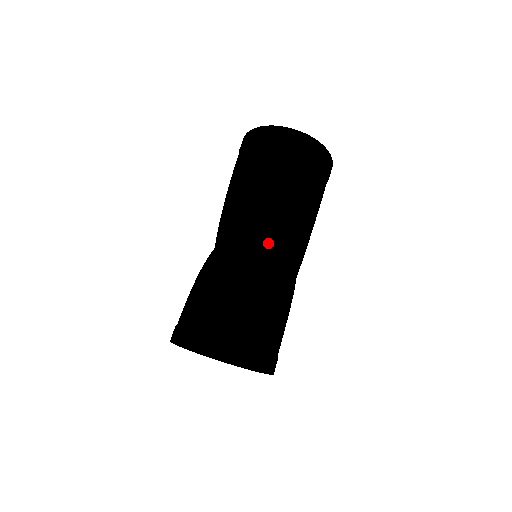
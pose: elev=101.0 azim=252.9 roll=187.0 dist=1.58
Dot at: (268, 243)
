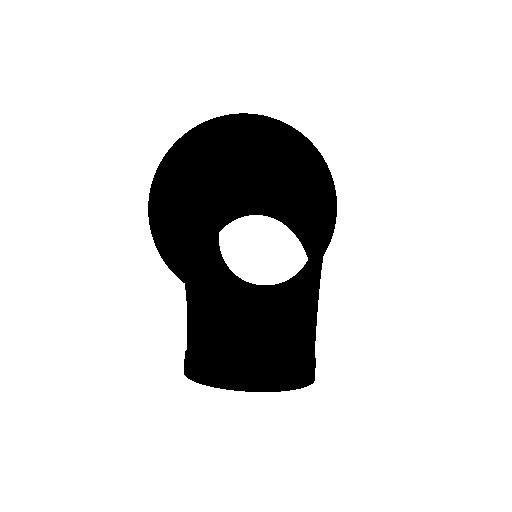
Dot at: occluded
